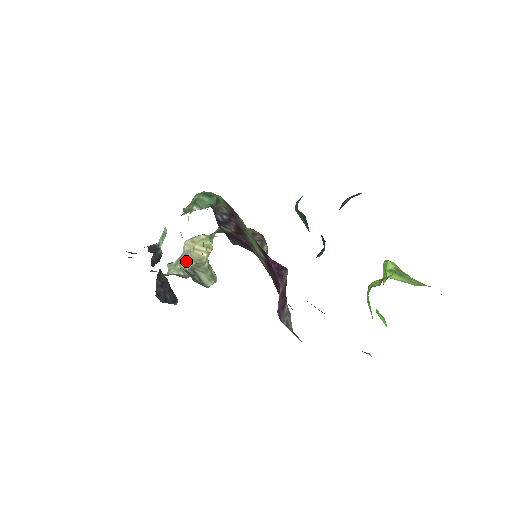
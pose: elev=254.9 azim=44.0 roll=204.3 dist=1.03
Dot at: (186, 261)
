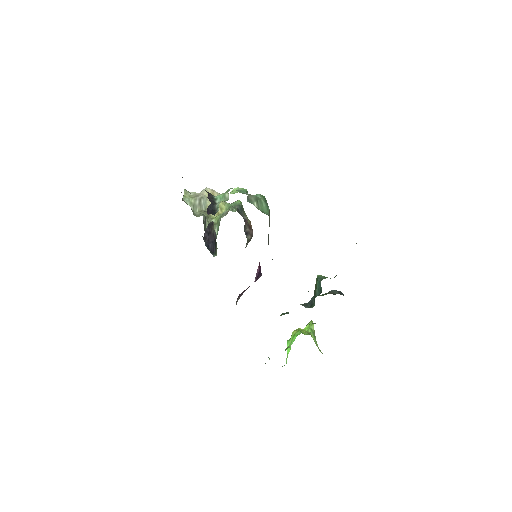
Dot at: (200, 202)
